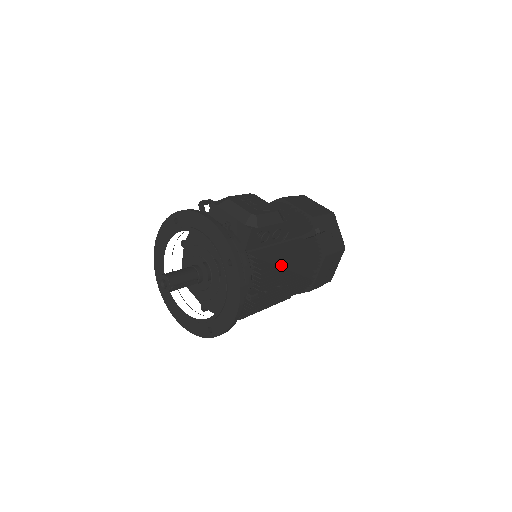
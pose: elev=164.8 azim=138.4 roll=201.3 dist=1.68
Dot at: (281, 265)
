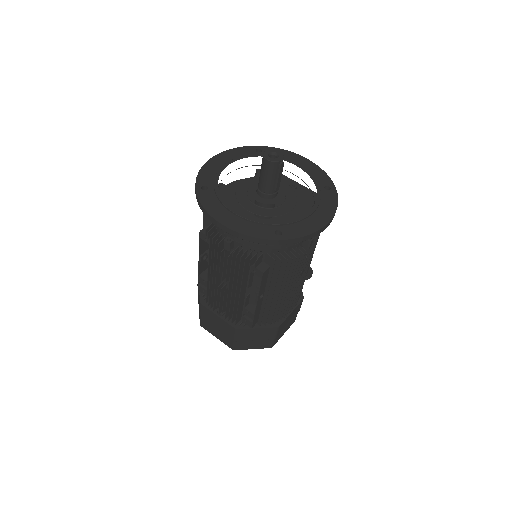
Dot at: occluded
